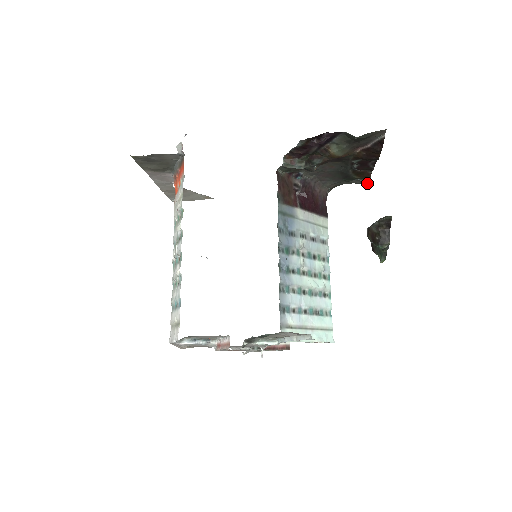
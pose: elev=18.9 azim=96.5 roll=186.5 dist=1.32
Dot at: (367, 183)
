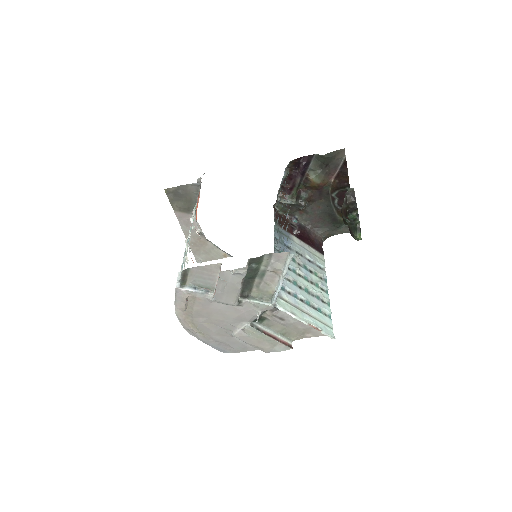
Dot at: occluded
